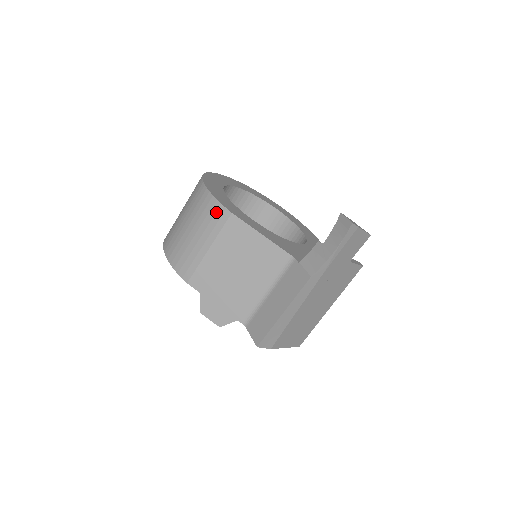
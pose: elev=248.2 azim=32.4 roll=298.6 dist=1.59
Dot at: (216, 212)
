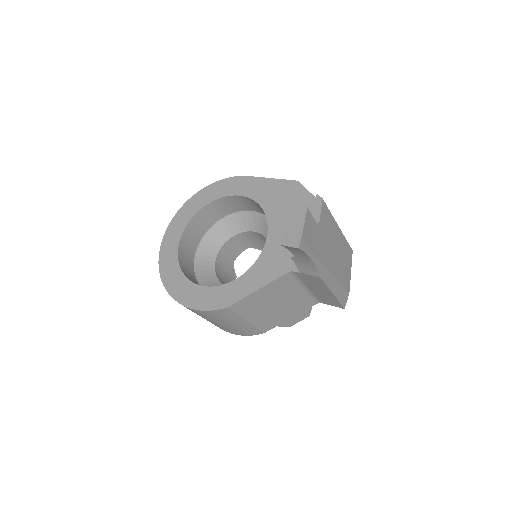
Dot at: (219, 314)
